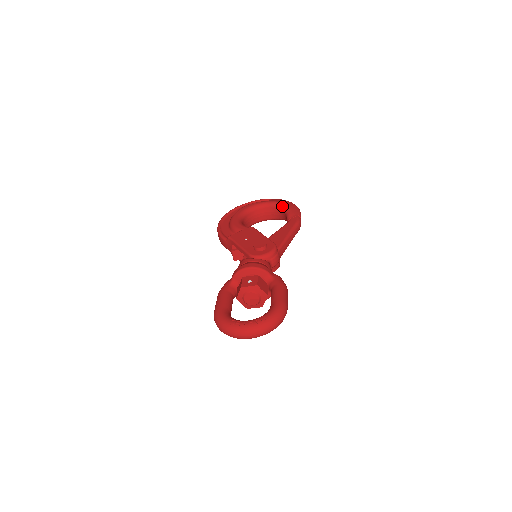
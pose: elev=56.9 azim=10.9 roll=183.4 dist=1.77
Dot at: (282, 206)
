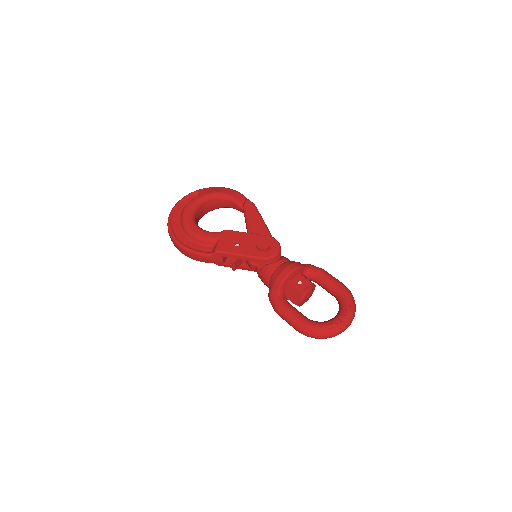
Dot at: (222, 195)
